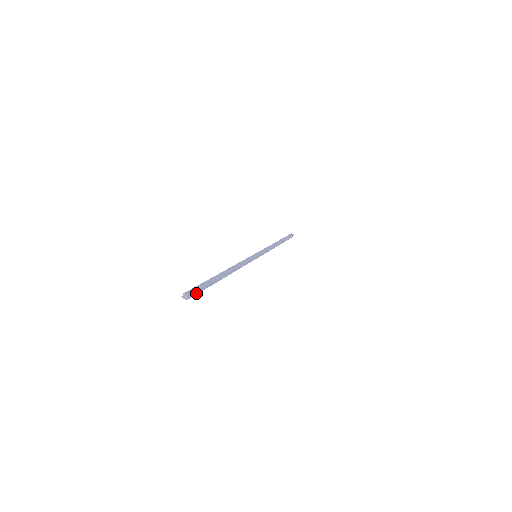
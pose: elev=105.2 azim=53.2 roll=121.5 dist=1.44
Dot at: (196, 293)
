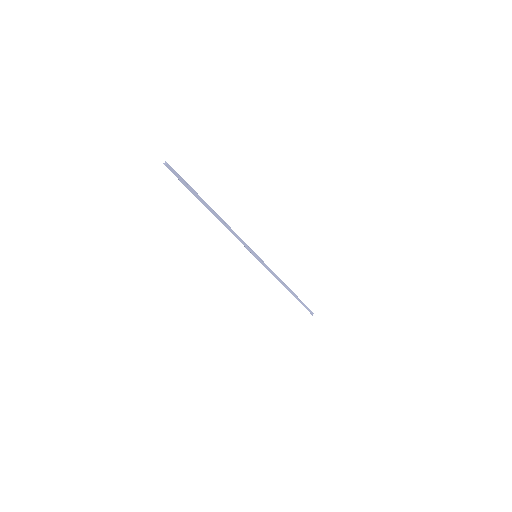
Dot at: (177, 176)
